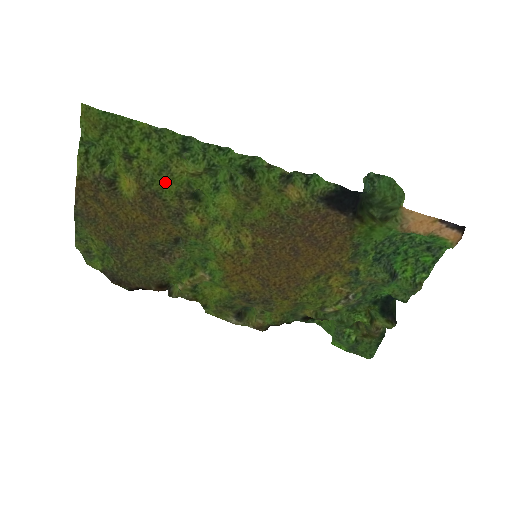
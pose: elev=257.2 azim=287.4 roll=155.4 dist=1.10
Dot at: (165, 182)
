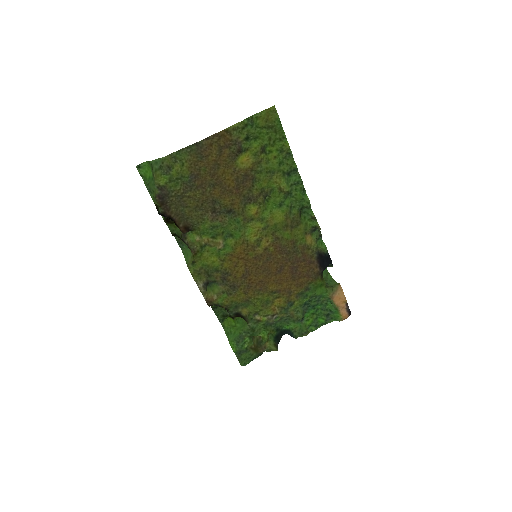
Dot at: (265, 178)
